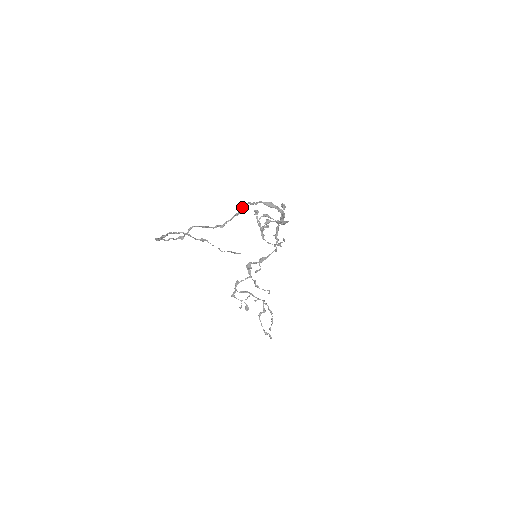
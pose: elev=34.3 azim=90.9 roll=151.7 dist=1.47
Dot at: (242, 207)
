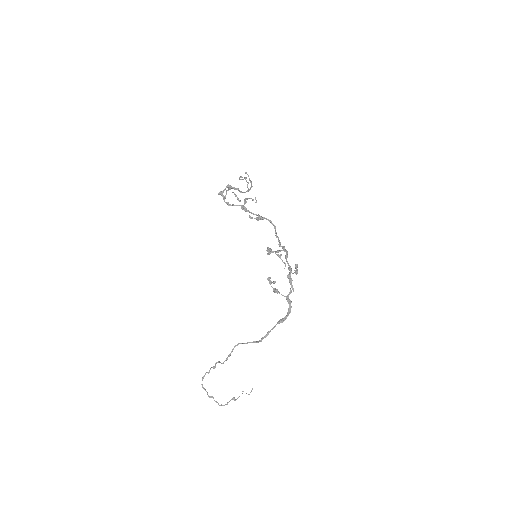
Dot at: occluded
